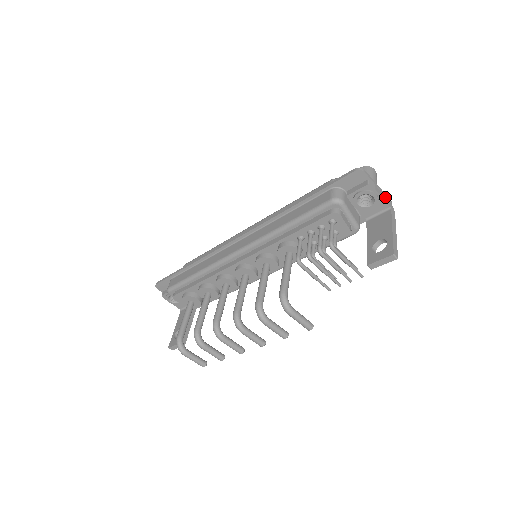
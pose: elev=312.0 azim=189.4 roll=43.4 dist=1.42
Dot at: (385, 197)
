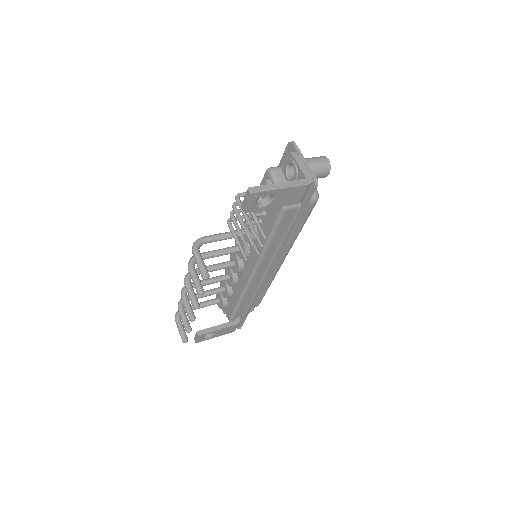
Dot at: (307, 170)
